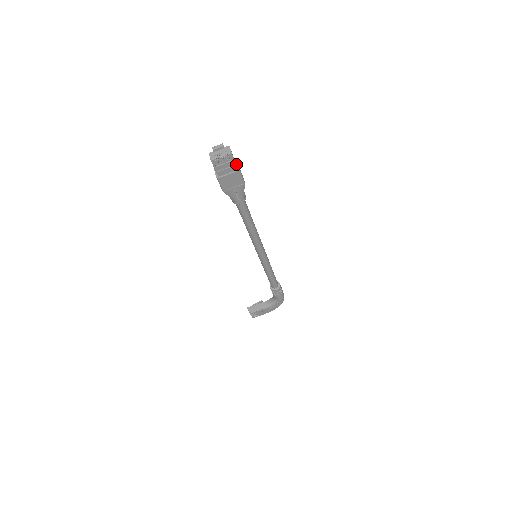
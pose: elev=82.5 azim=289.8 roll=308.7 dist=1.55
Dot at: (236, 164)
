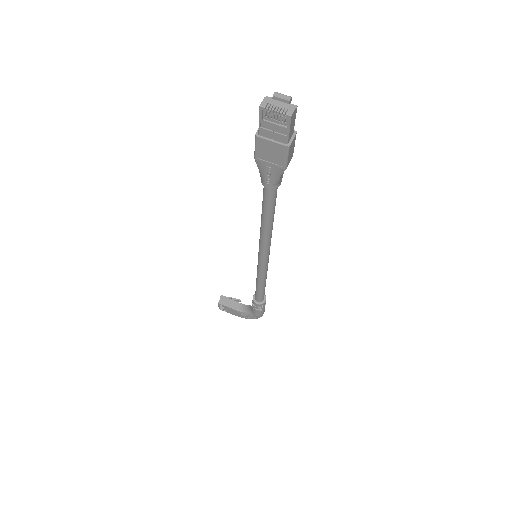
Dot at: (291, 136)
